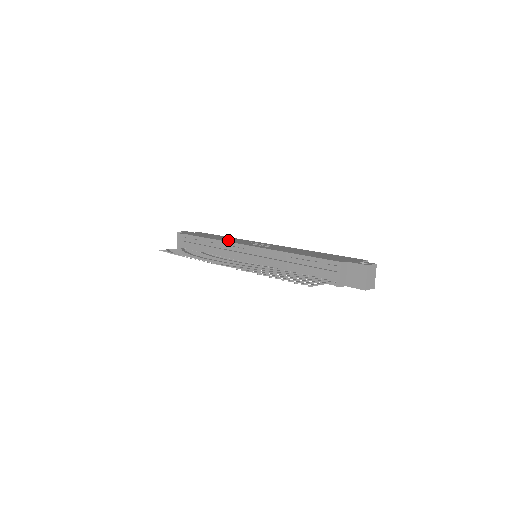
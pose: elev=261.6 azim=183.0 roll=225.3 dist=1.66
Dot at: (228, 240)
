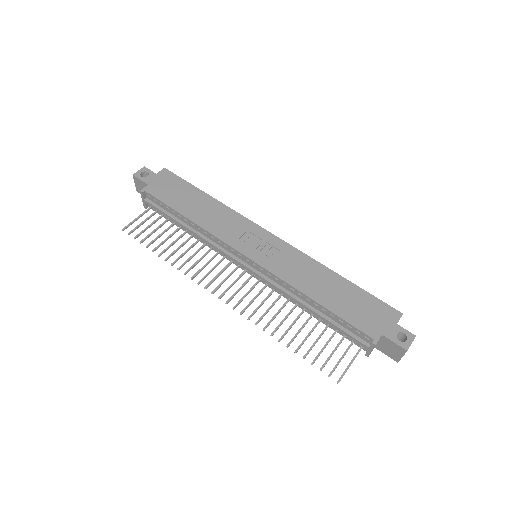
Dot at: (215, 226)
